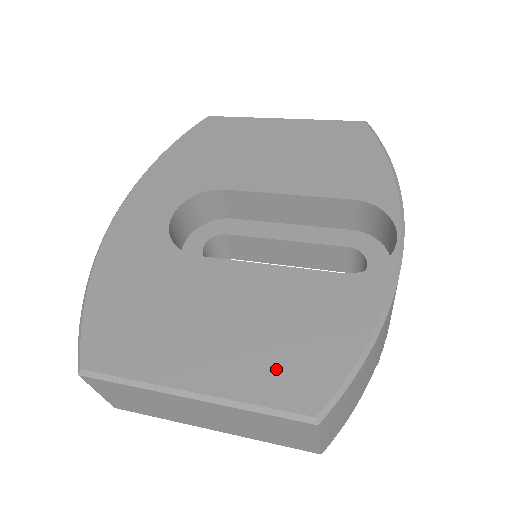
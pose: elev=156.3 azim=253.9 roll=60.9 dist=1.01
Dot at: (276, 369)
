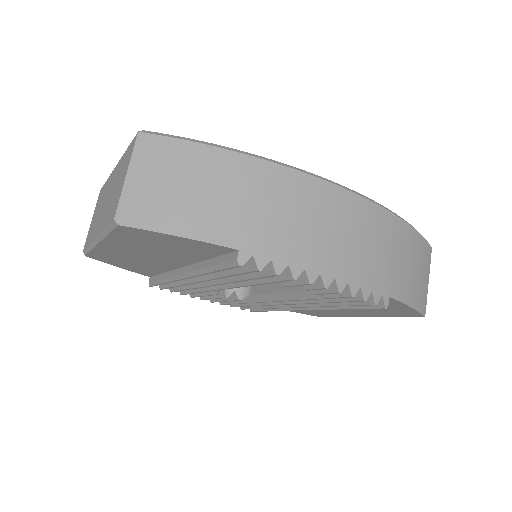
Dot at: occluded
